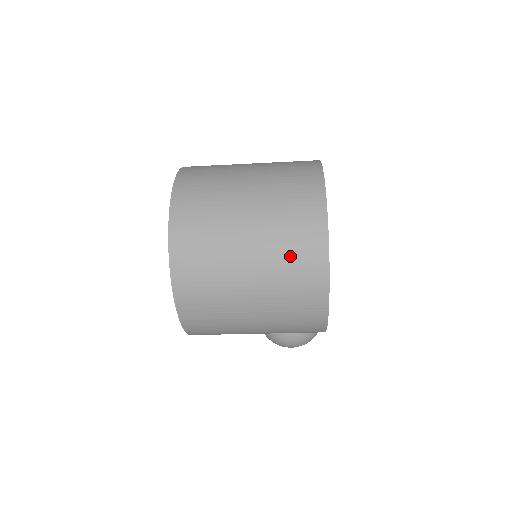
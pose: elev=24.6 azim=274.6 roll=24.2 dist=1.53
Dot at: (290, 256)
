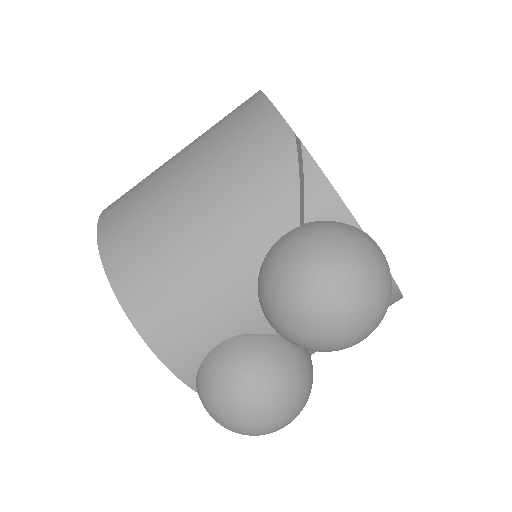
Dot at: occluded
